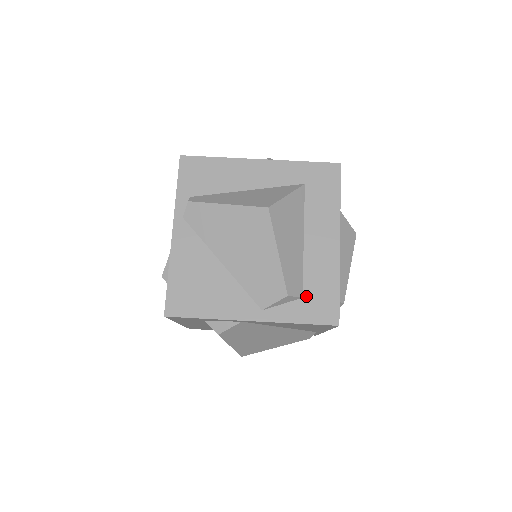
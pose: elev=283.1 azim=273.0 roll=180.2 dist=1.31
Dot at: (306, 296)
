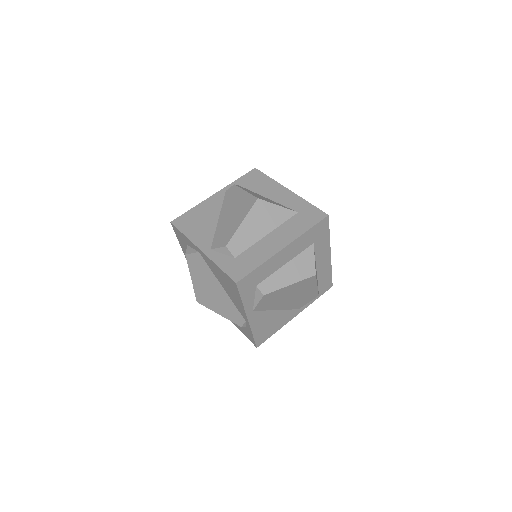
Dot at: (237, 258)
